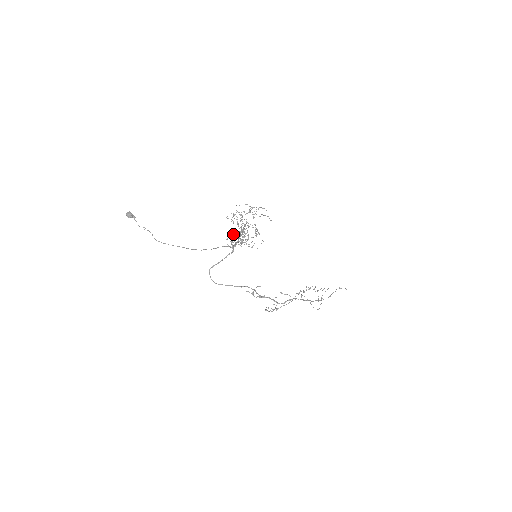
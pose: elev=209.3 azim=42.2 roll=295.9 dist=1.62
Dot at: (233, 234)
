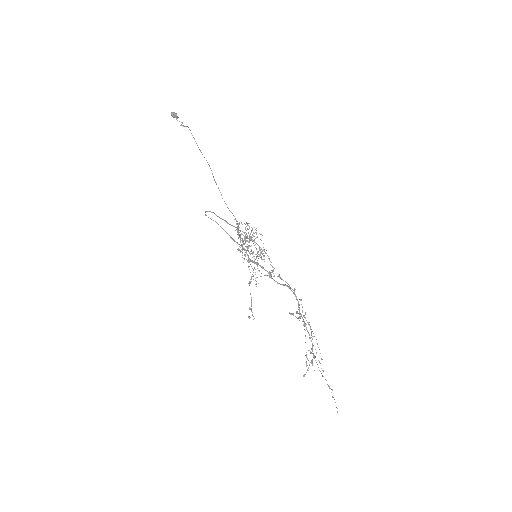
Dot at: occluded
